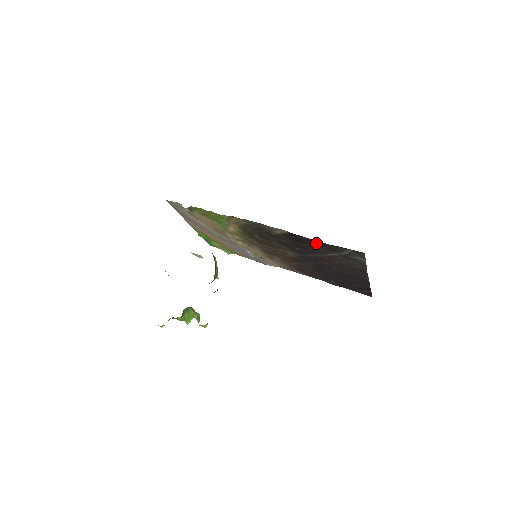
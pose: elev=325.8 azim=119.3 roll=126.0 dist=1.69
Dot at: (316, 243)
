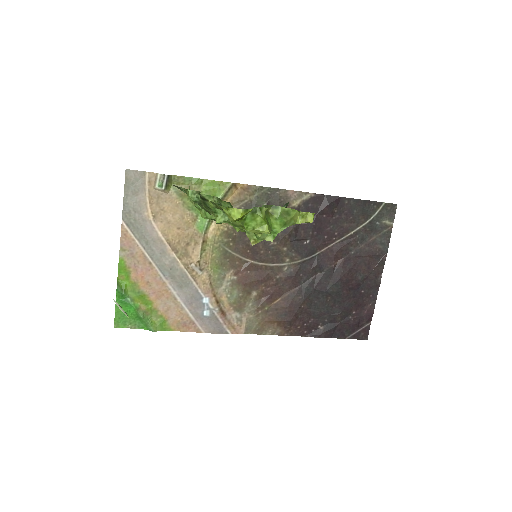
Dot at: (343, 207)
